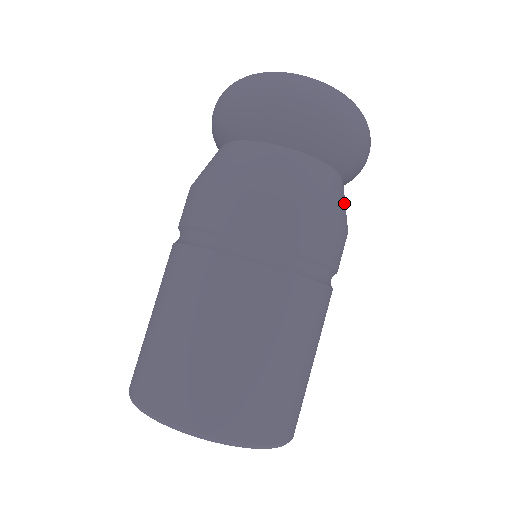
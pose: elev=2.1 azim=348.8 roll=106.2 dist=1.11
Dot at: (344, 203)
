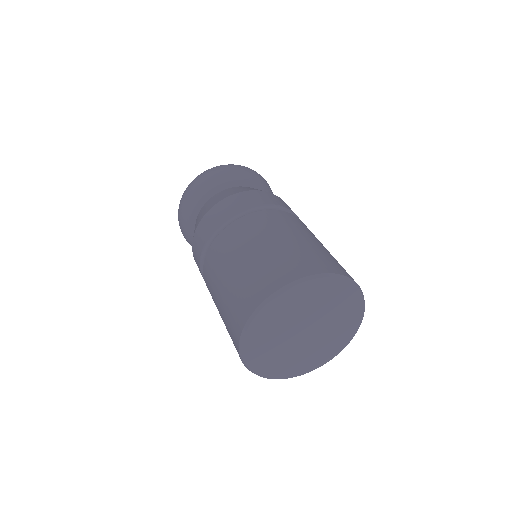
Dot at: occluded
